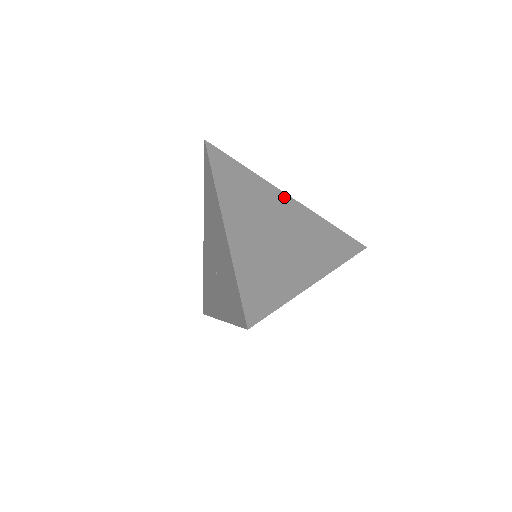
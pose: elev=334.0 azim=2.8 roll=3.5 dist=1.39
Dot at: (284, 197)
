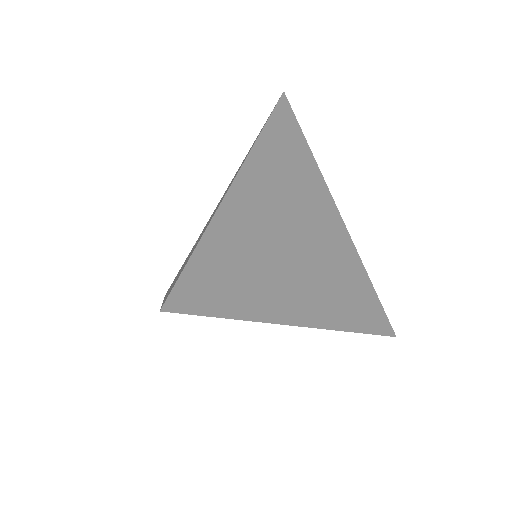
Dot at: (333, 211)
